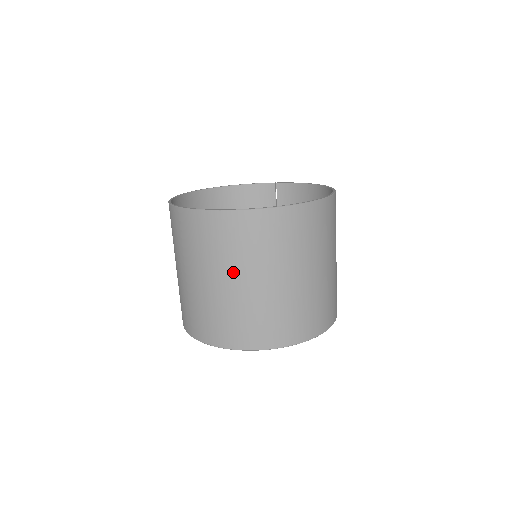
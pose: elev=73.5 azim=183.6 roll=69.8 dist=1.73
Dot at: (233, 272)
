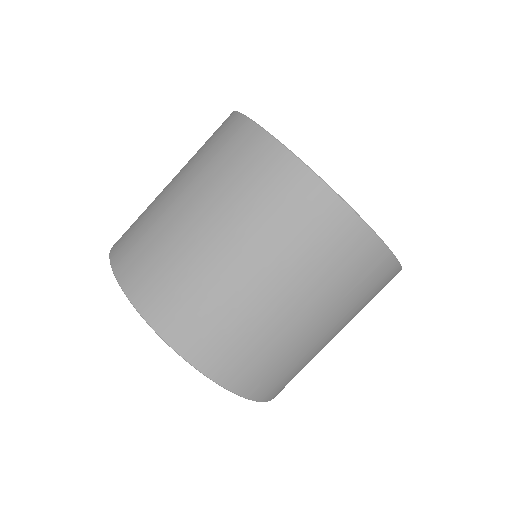
Dot at: (184, 176)
